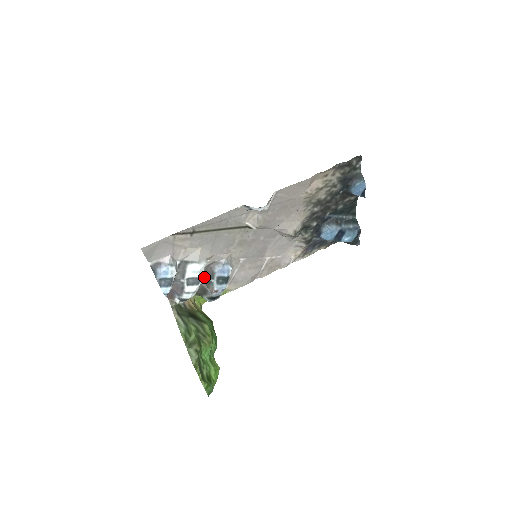
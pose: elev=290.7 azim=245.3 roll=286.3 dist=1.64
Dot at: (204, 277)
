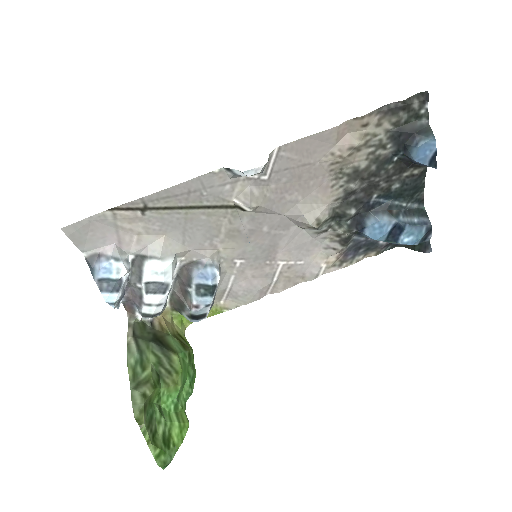
Dot at: (180, 284)
